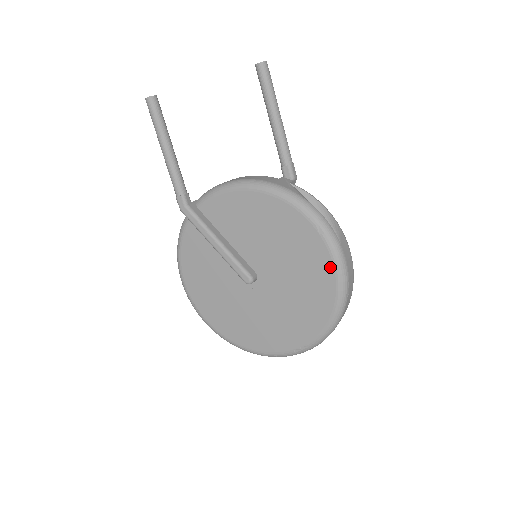
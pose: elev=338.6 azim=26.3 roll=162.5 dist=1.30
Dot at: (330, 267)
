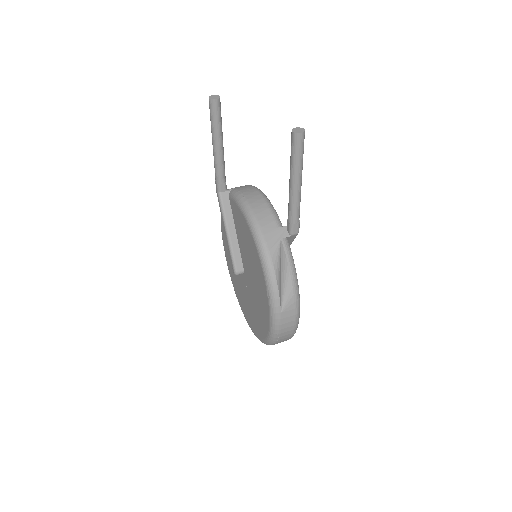
Dot at: (268, 319)
